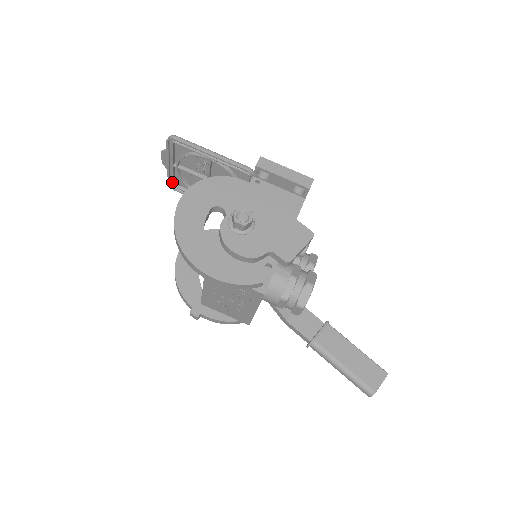
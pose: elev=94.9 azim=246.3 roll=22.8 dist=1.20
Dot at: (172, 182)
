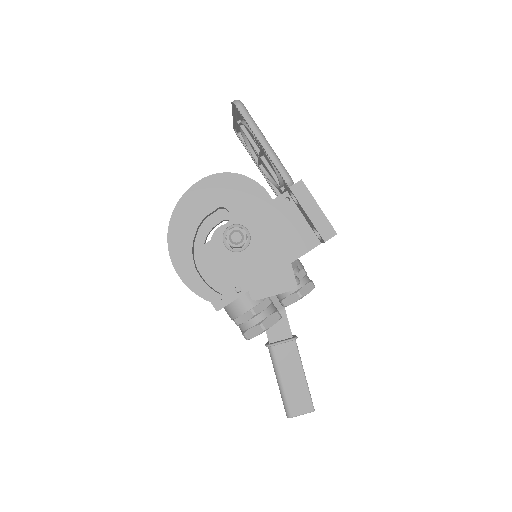
Dot at: (236, 130)
